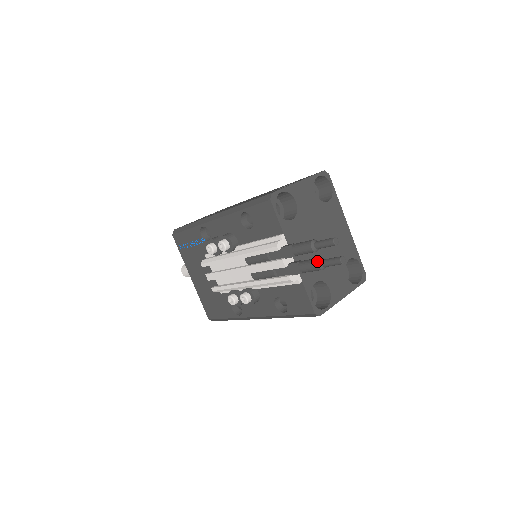
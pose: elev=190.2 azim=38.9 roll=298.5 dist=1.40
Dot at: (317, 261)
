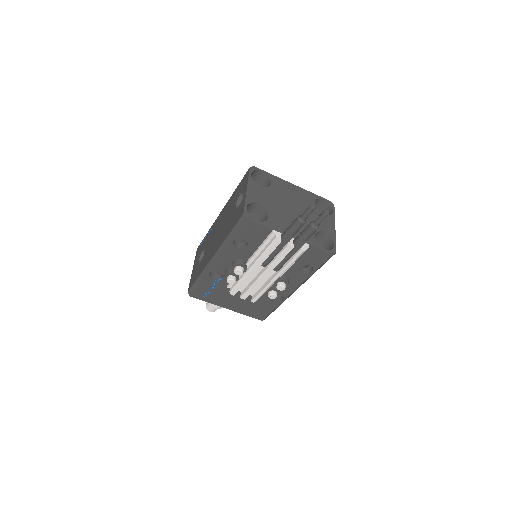
Dot at: (311, 227)
